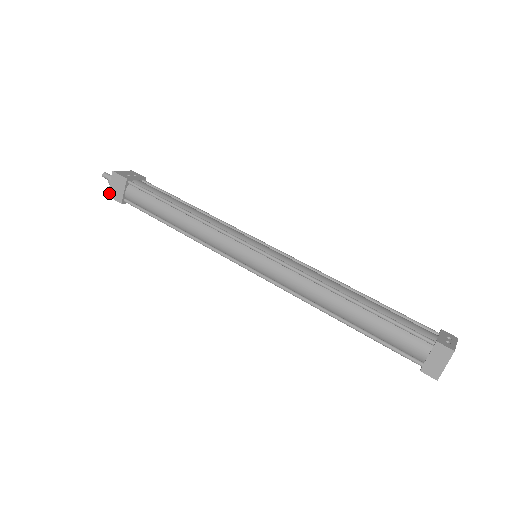
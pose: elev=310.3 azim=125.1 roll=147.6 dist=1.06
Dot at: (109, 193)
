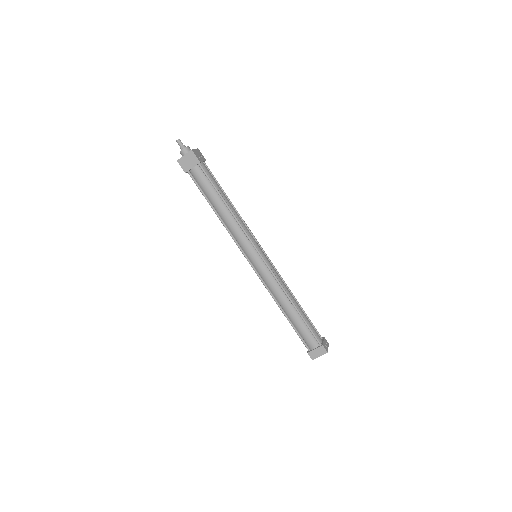
Dot at: (179, 160)
